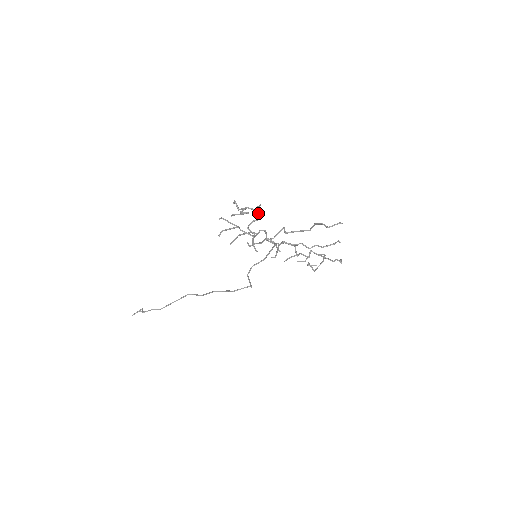
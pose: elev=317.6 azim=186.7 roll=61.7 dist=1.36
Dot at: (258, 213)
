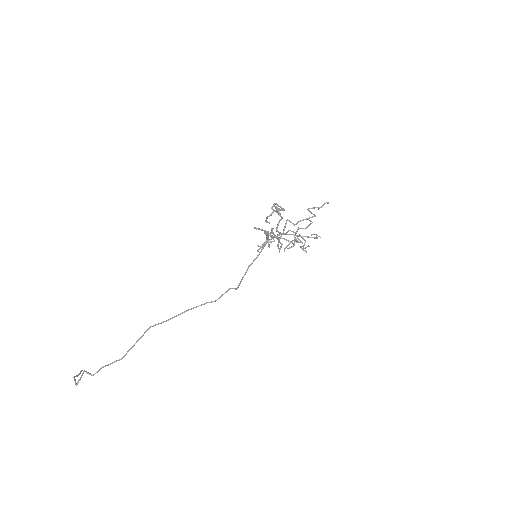
Dot at: occluded
